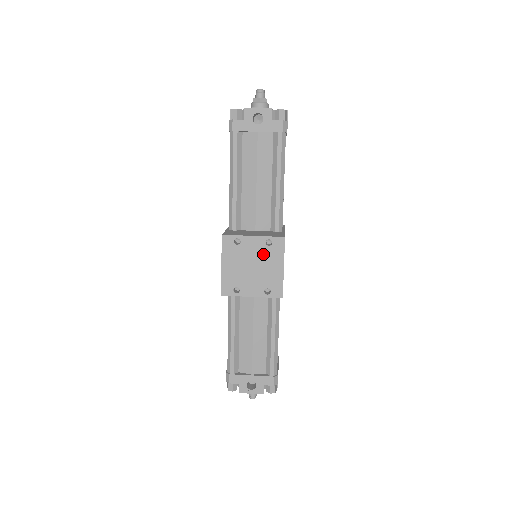
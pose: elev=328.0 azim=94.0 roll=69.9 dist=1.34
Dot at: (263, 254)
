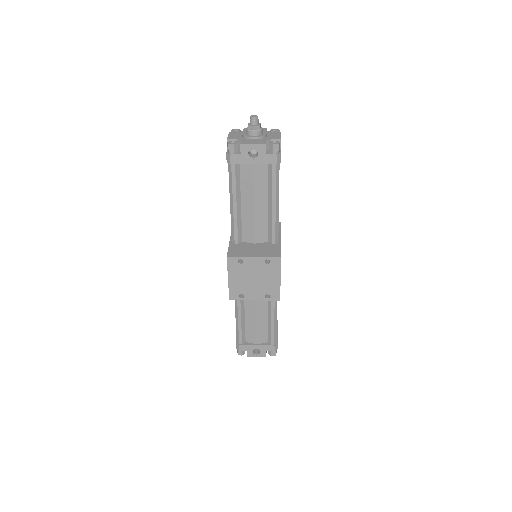
Dot at: (263, 270)
